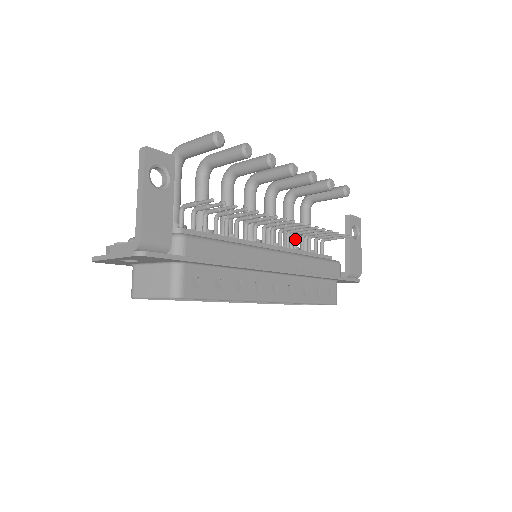
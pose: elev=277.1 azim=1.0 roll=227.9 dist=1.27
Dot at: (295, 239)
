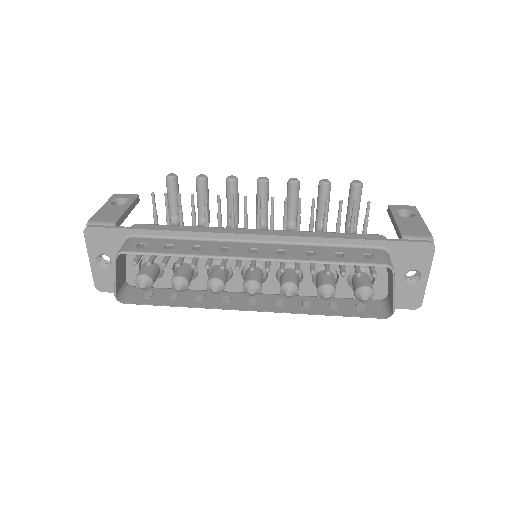
Dot at: occluded
